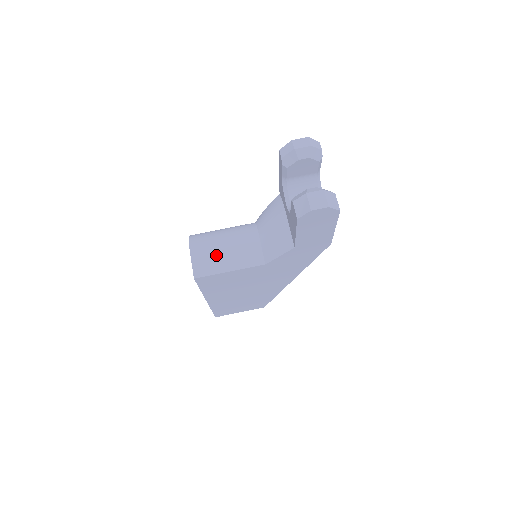
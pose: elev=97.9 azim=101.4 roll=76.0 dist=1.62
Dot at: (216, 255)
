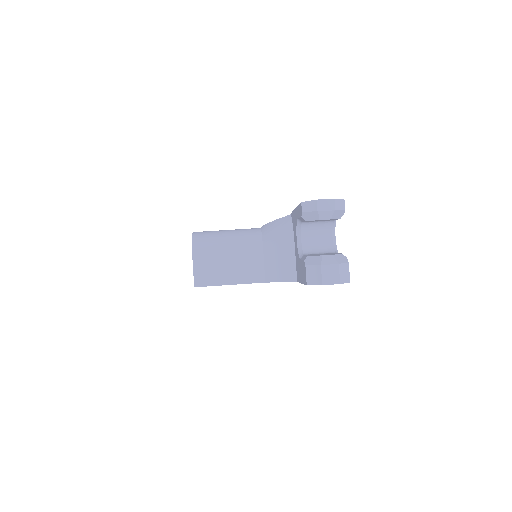
Dot at: (218, 266)
